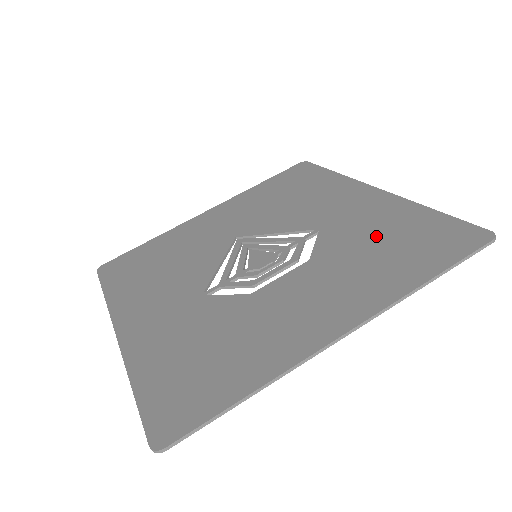
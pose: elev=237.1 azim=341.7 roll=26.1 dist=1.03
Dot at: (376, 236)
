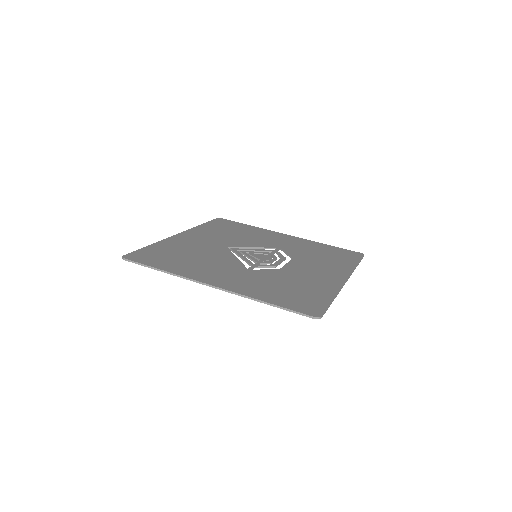
Dot at: (315, 251)
